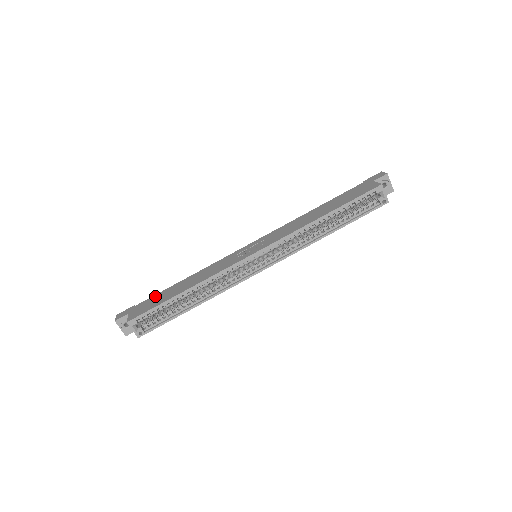
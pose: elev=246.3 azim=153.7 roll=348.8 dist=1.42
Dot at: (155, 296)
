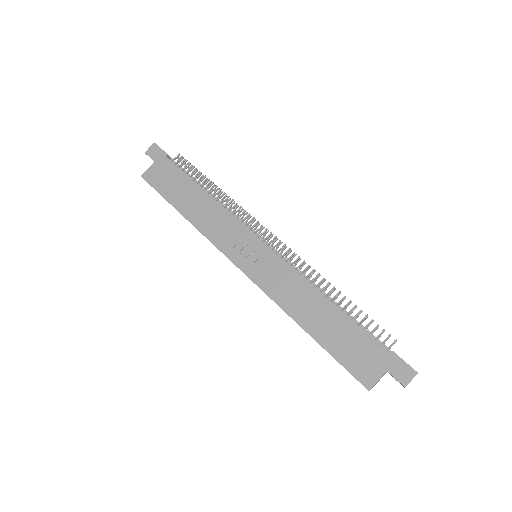
Dot at: (178, 173)
